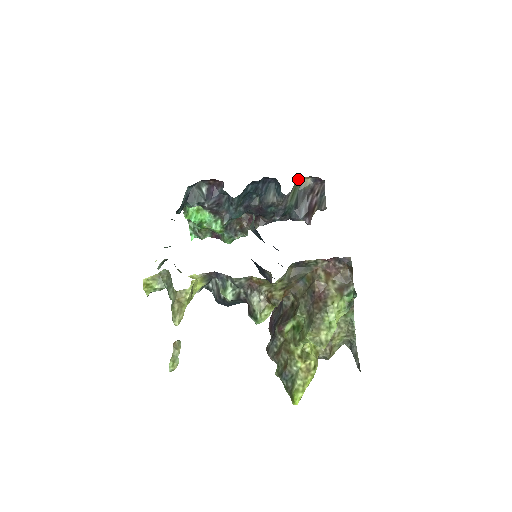
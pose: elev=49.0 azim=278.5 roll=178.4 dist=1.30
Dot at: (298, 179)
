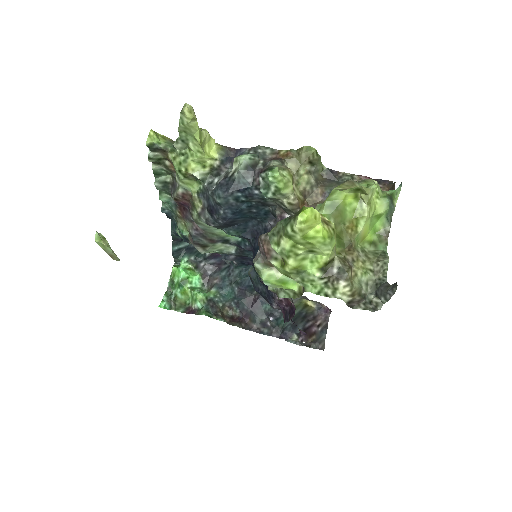
Dot at: (303, 300)
